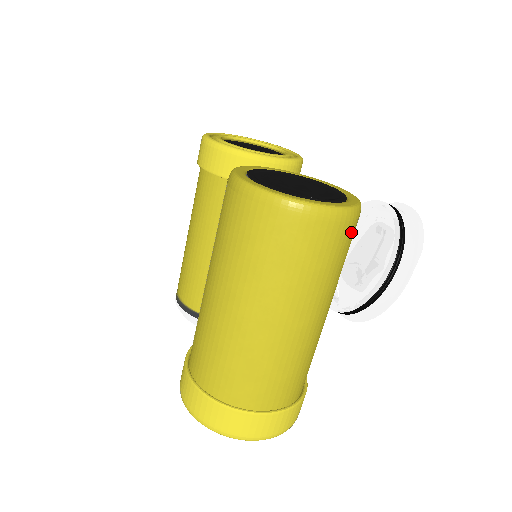
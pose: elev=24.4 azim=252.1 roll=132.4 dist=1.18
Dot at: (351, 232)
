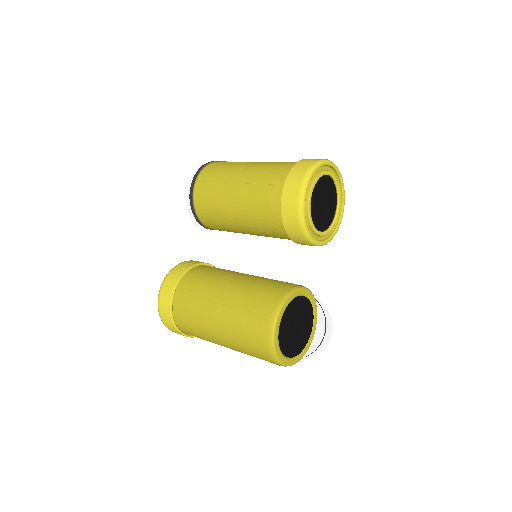
Dot at: occluded
